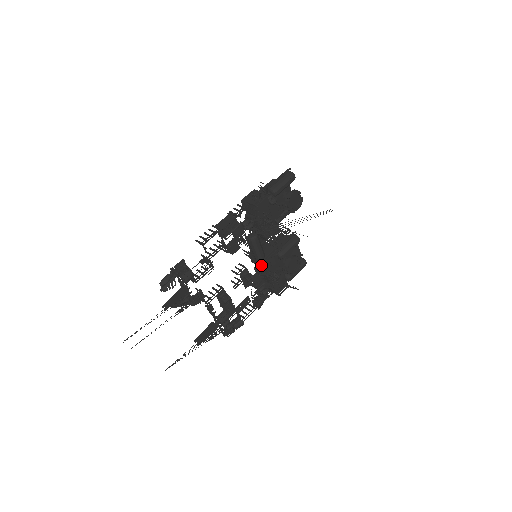
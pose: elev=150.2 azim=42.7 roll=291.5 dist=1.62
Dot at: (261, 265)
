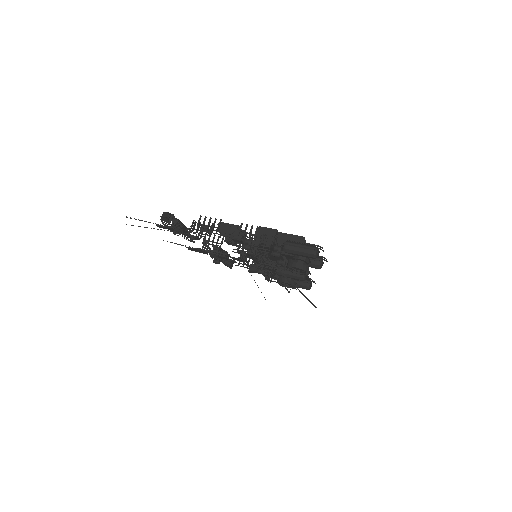
Dot at: occluded
